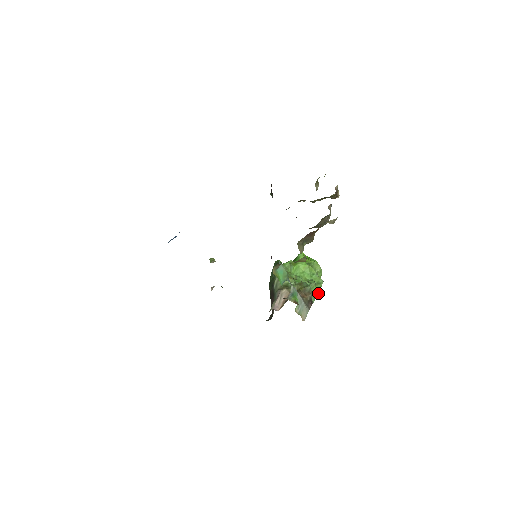
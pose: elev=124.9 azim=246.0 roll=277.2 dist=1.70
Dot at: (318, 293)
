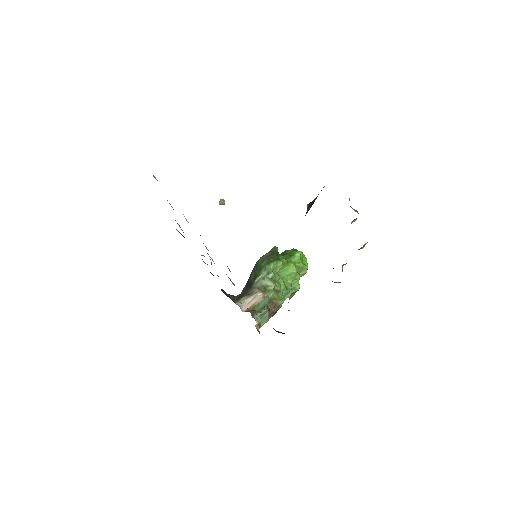
Dot at: (288, 297)
